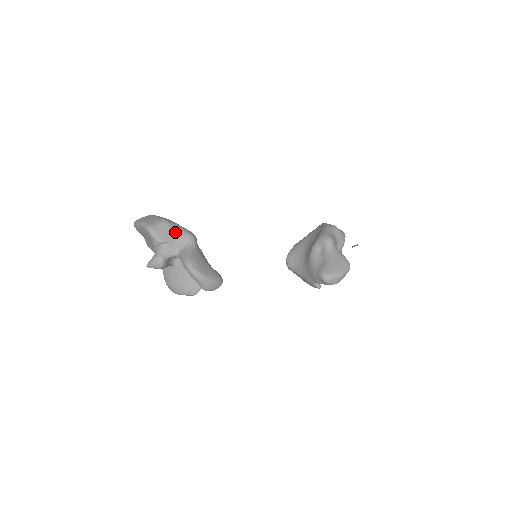
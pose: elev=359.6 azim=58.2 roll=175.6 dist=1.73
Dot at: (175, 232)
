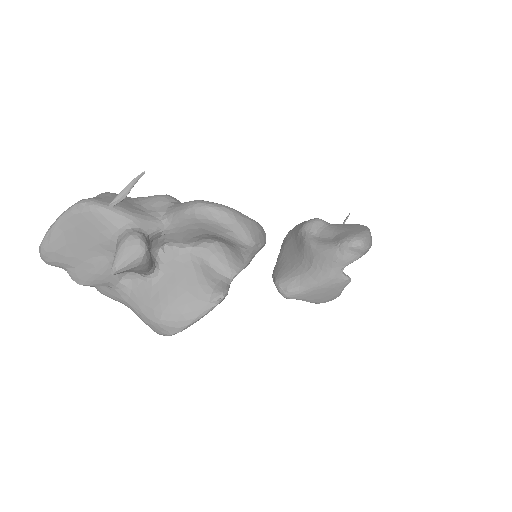
Dot at: (135, 200)
